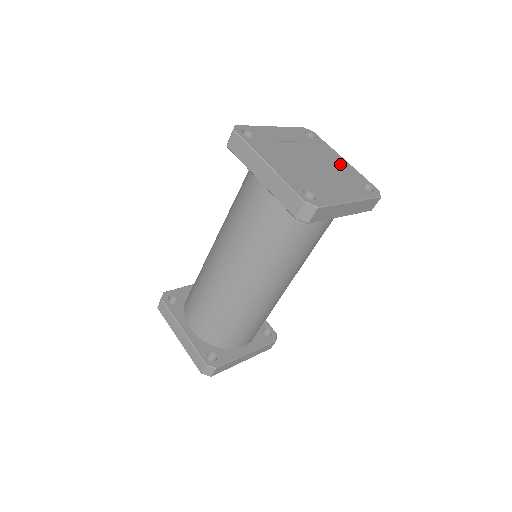
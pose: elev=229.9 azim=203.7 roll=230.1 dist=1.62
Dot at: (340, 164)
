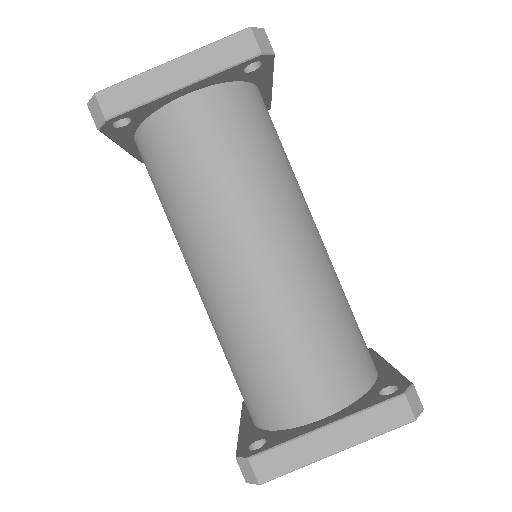
Dot at: occluded
